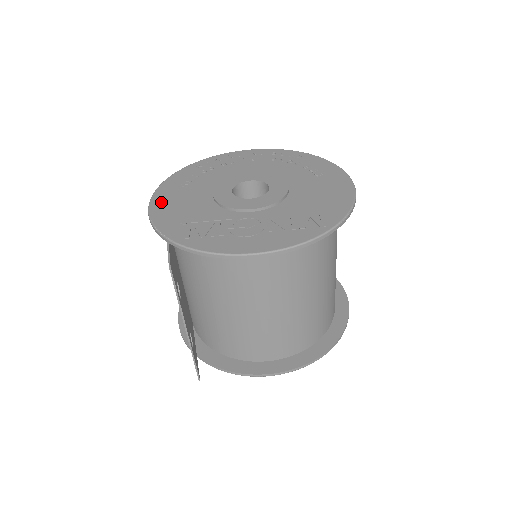
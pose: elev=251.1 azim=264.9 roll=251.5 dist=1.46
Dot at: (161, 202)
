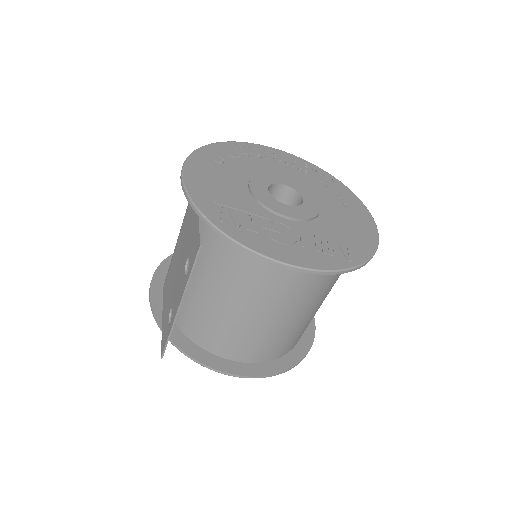
Dot at: (196, 170)
